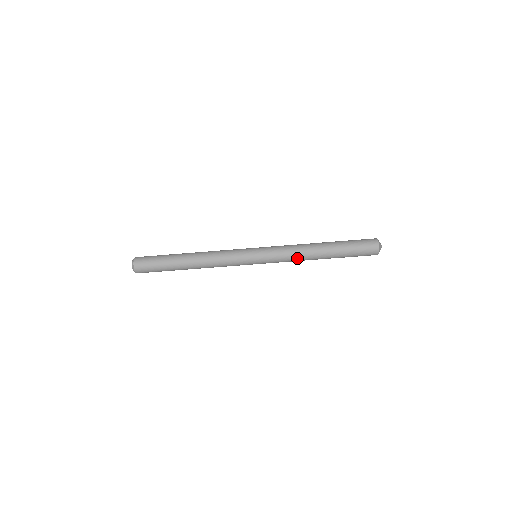
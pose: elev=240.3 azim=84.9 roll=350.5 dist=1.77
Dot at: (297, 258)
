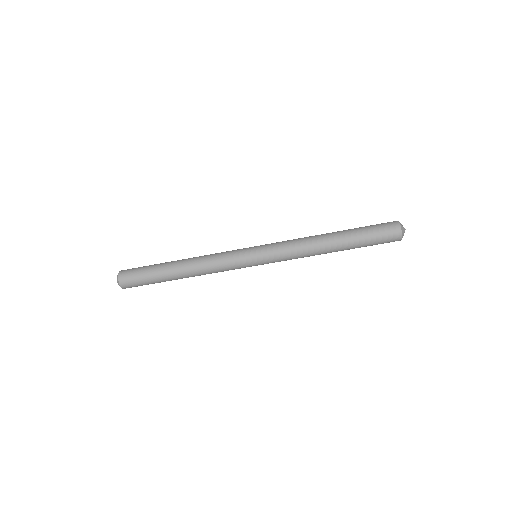
Dot at: (304, 256)
